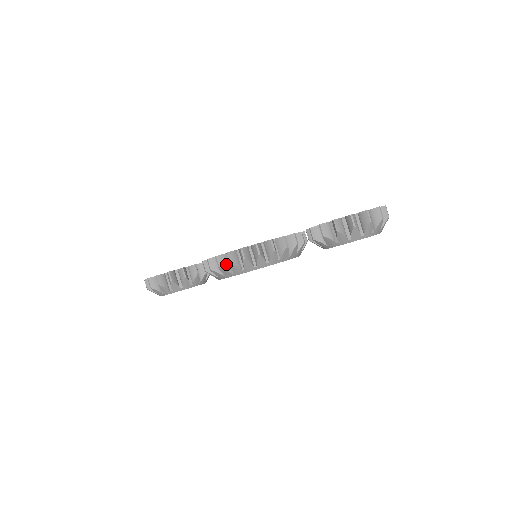
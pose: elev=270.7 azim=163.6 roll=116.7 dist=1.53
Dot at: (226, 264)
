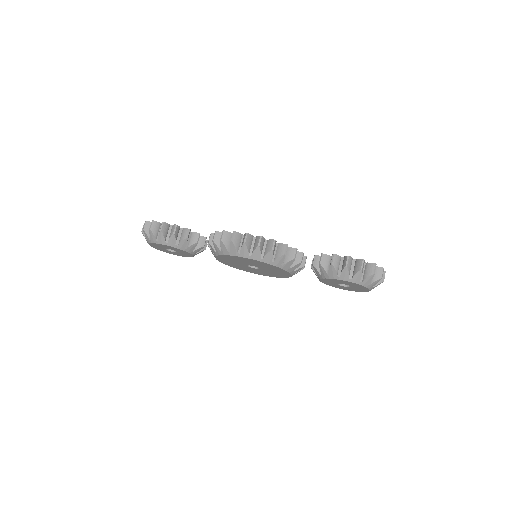
Dot at: (238, 242)
